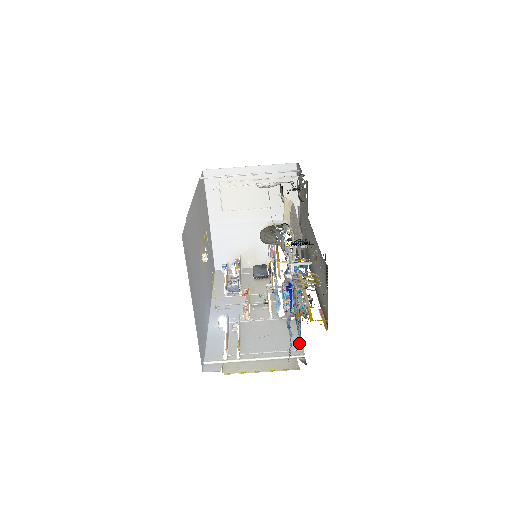
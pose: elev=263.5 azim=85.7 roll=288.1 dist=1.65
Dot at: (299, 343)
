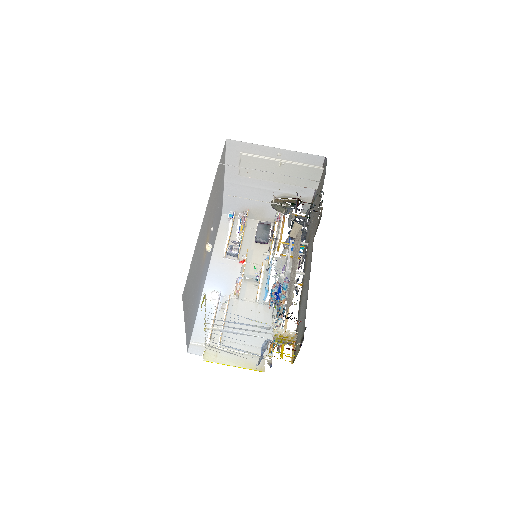
Dot at: occluded
